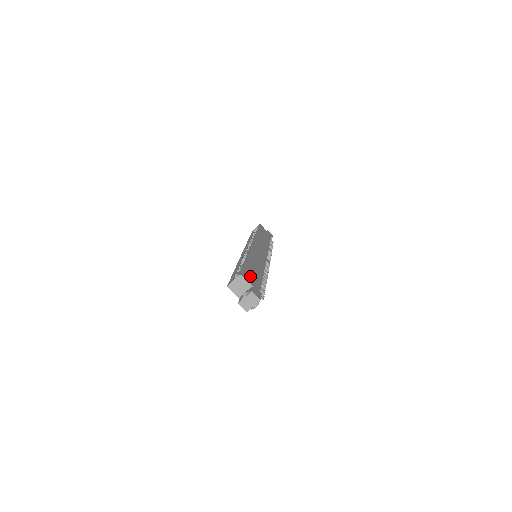
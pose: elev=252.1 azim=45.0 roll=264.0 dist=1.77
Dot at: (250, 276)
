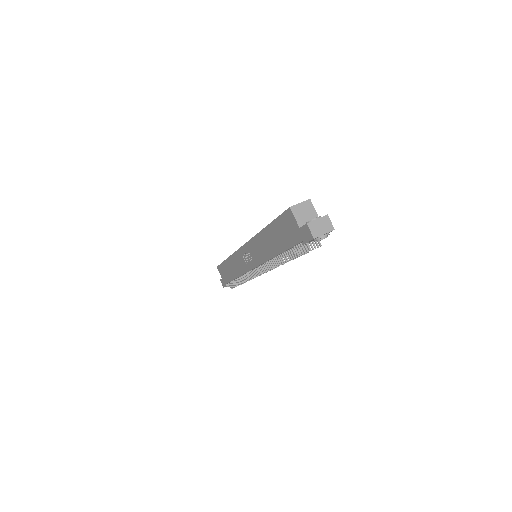
Dot at: occluded
